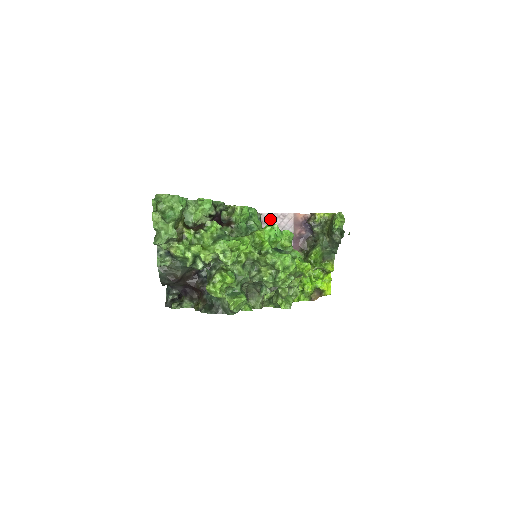
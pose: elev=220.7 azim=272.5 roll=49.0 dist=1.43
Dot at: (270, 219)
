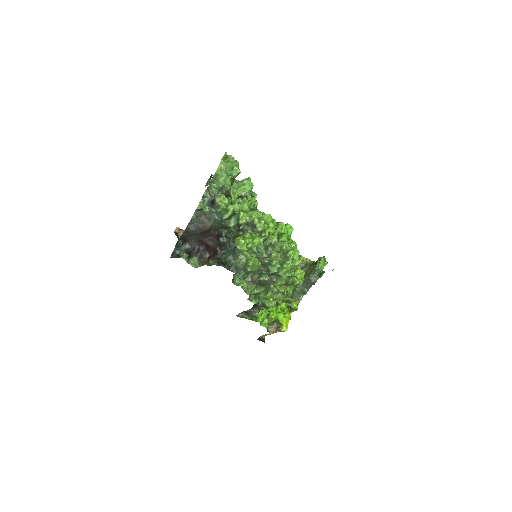
Dot at: occluded
